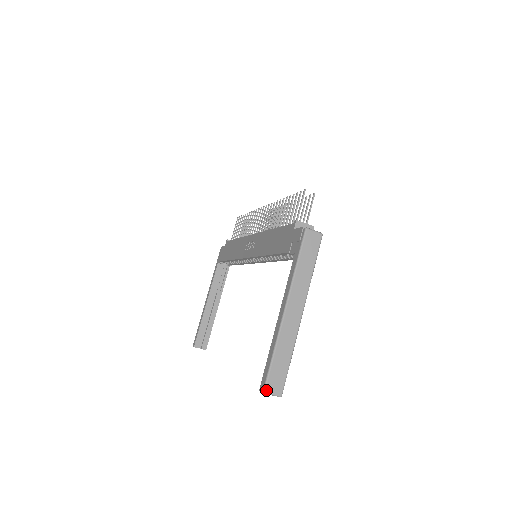
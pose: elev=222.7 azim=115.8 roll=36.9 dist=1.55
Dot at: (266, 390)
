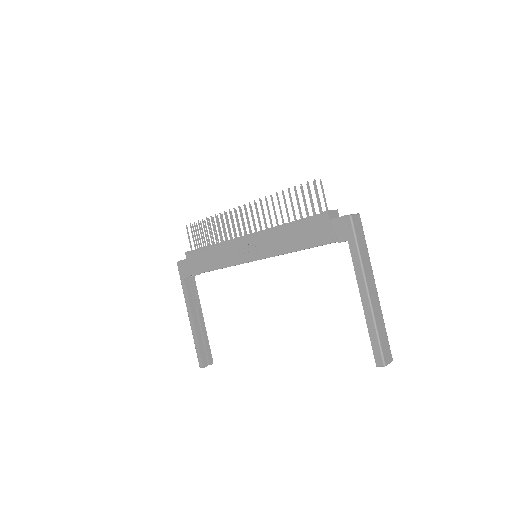
Dot at: (385, 363)
